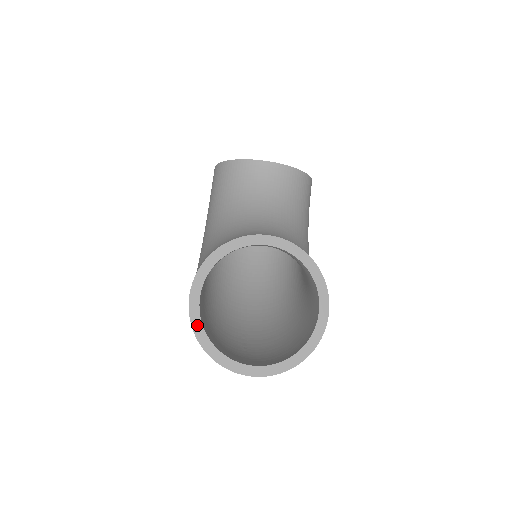
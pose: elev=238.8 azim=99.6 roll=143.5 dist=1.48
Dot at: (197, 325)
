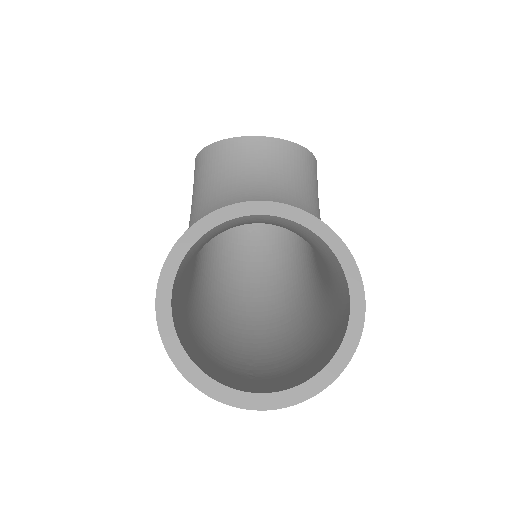
Dot at: (170, 340)
